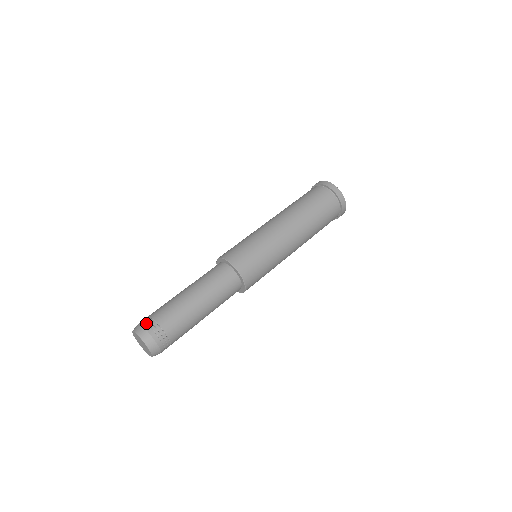
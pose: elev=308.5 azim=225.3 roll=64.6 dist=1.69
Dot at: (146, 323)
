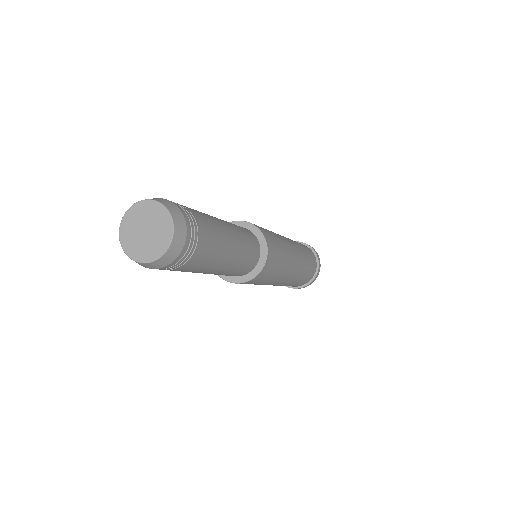
Dot at: occluded
